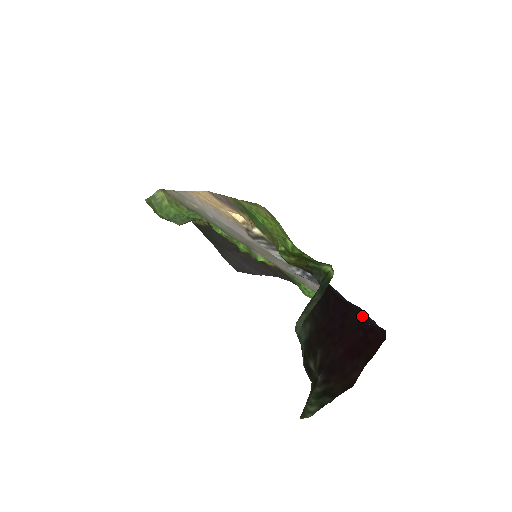
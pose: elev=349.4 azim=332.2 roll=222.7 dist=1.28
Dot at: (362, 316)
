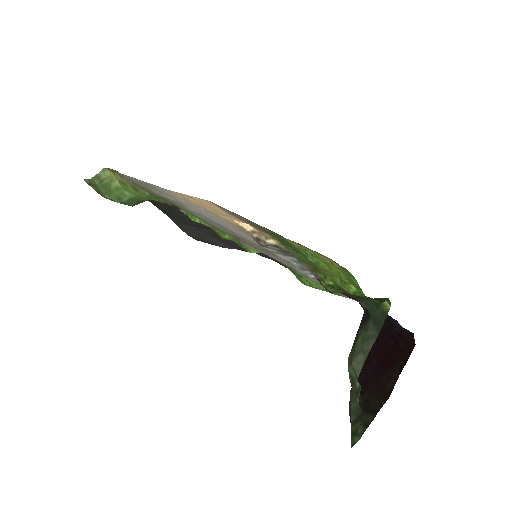
Dot at: (391, 323)
